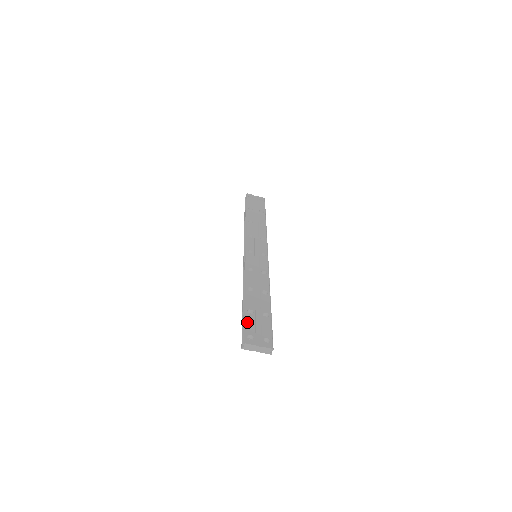
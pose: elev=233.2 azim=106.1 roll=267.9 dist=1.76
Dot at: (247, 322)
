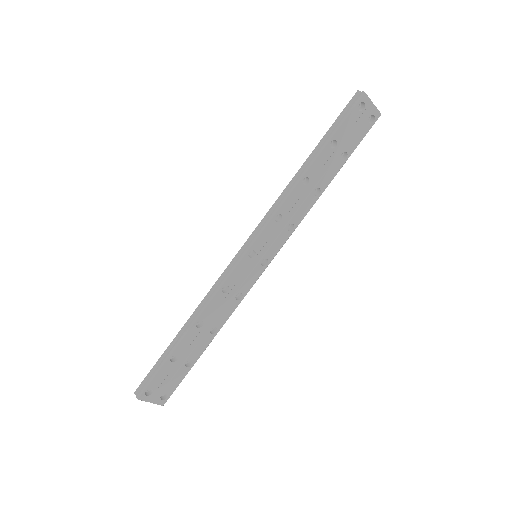
Dot at: (159, 373)
